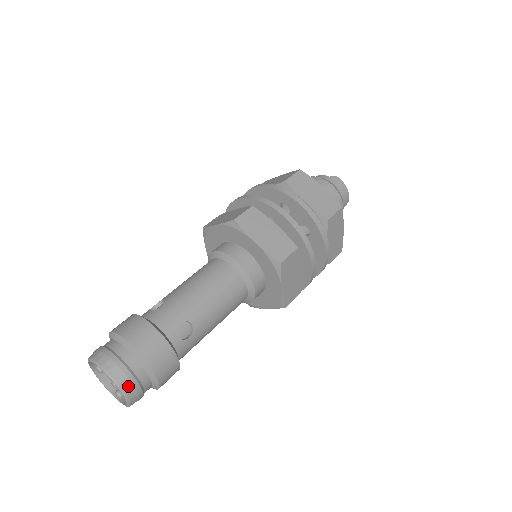
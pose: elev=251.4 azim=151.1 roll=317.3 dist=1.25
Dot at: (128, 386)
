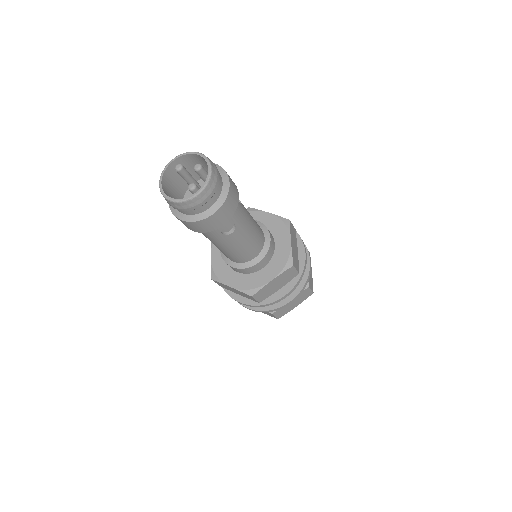
Dot at: (213, 164)
